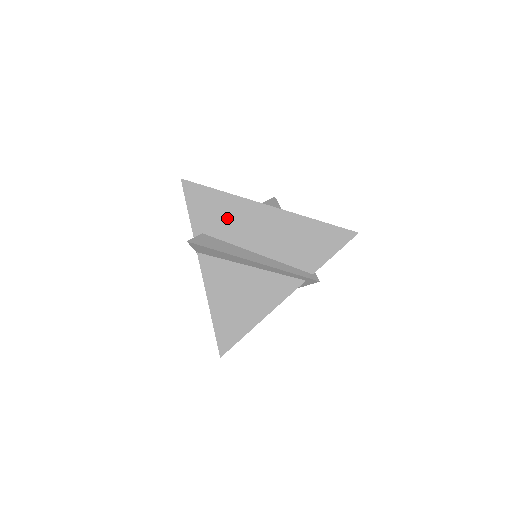
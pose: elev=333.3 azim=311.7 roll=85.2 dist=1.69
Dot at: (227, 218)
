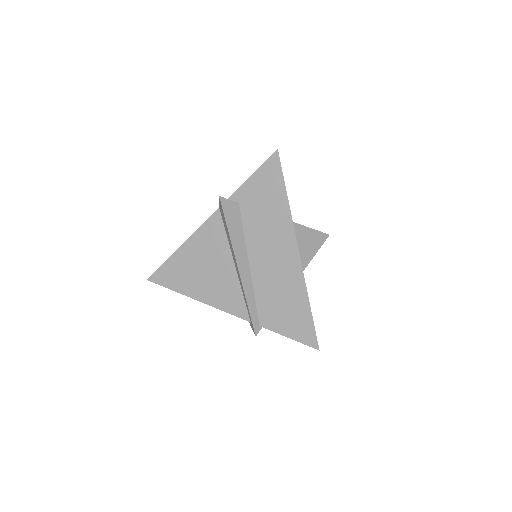
Dot at: (266, 219)
